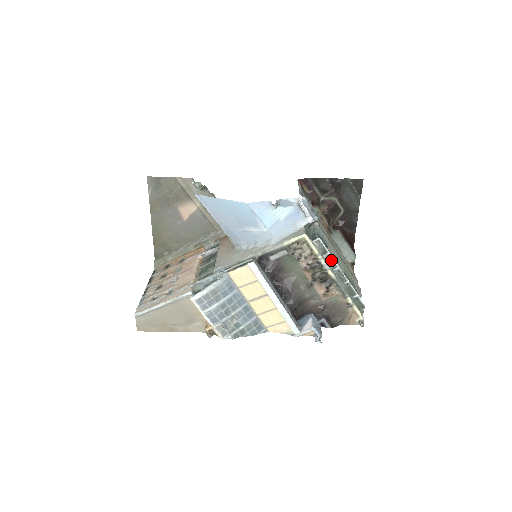
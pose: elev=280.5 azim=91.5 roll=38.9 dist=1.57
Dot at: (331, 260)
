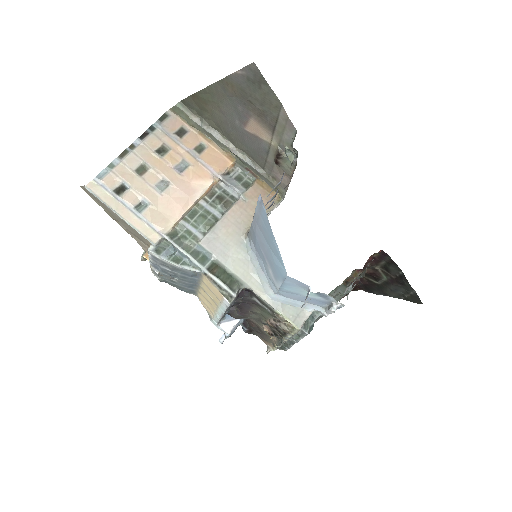
Dot at: (297, 339)
